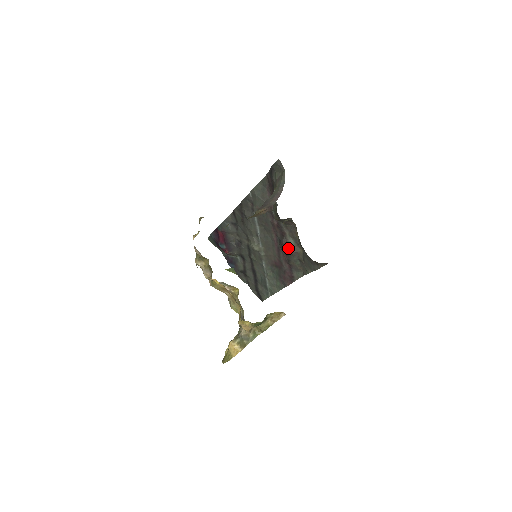
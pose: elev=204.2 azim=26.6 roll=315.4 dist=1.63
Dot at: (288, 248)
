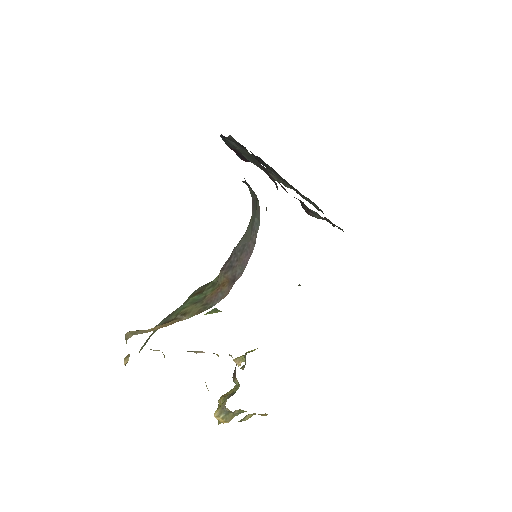
Dot at: (312, 215)
